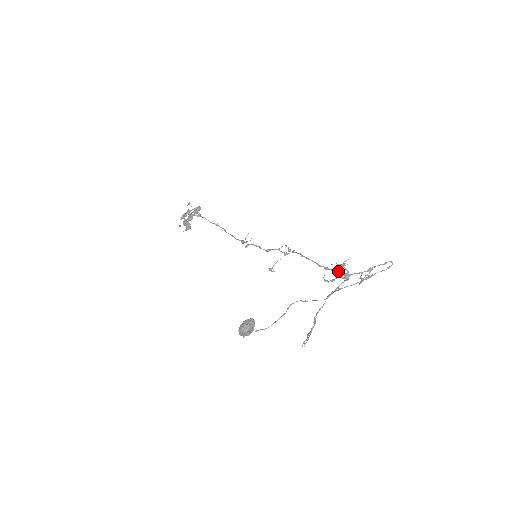
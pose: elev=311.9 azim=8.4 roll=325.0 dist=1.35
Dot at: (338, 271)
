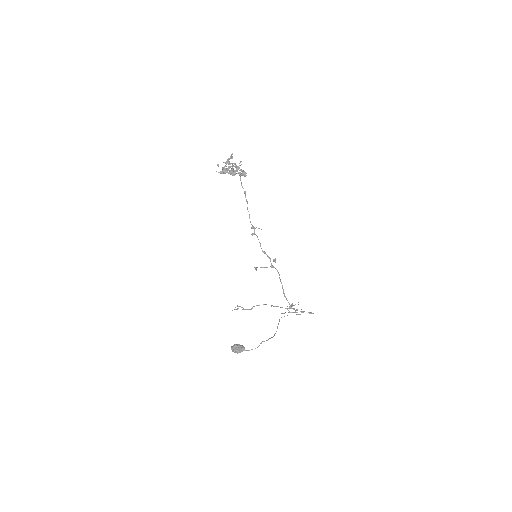
Dot at: (289, 303)
